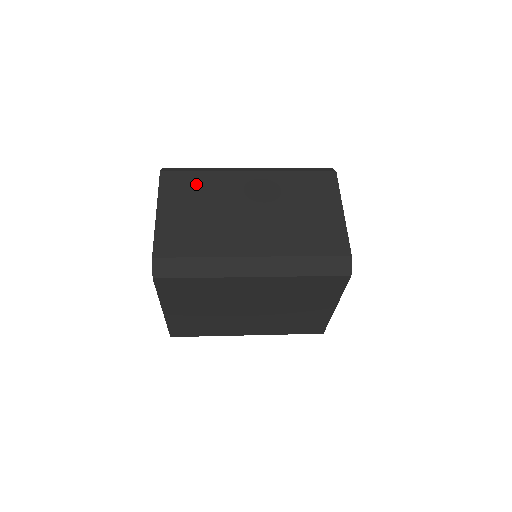
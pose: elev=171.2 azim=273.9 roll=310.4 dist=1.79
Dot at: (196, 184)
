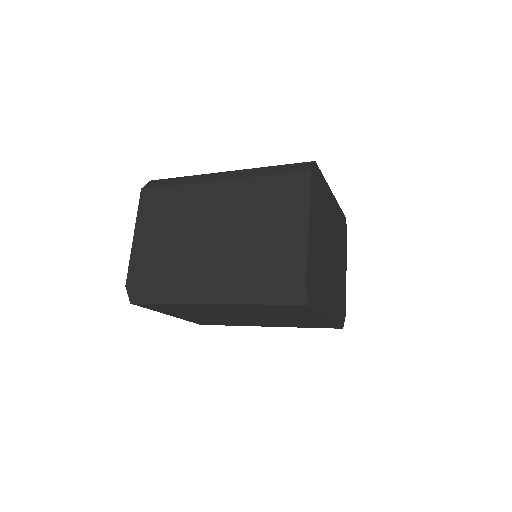
Dot at: (169, 202)
